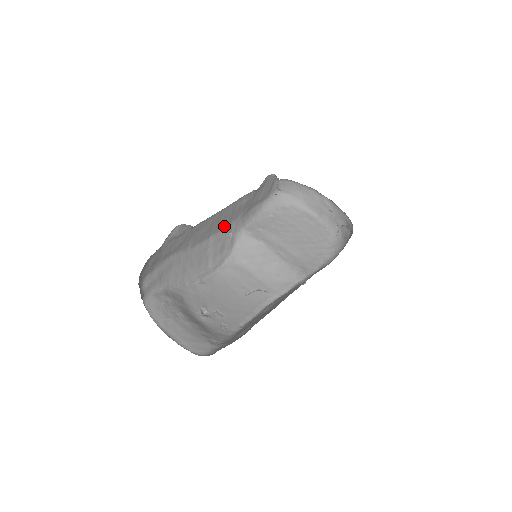
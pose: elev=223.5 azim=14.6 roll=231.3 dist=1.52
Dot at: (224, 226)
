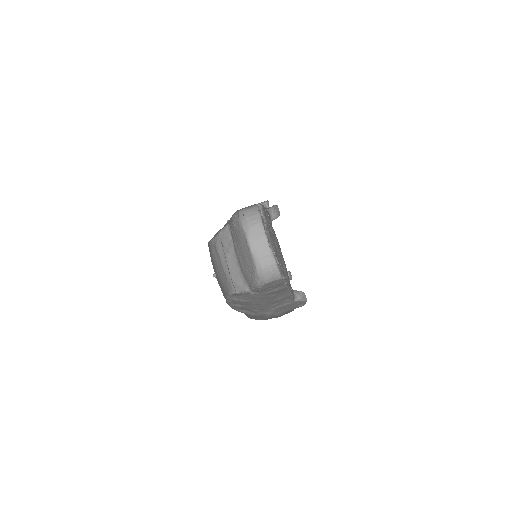
Dot at: occluded
